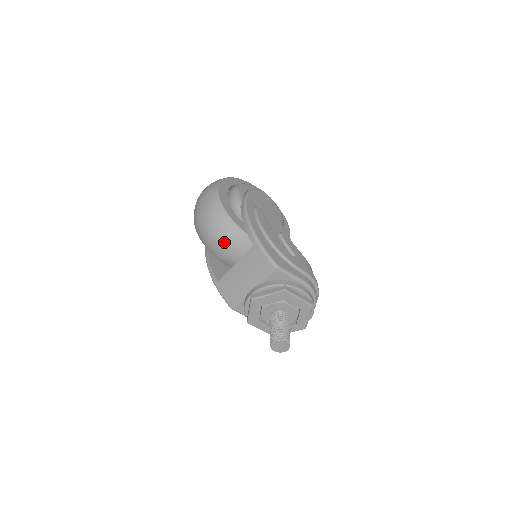
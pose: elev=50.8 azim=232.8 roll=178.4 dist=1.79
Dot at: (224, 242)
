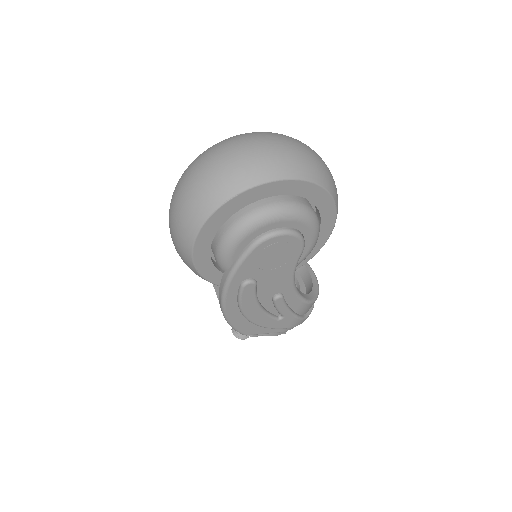
Dot at: occluded
